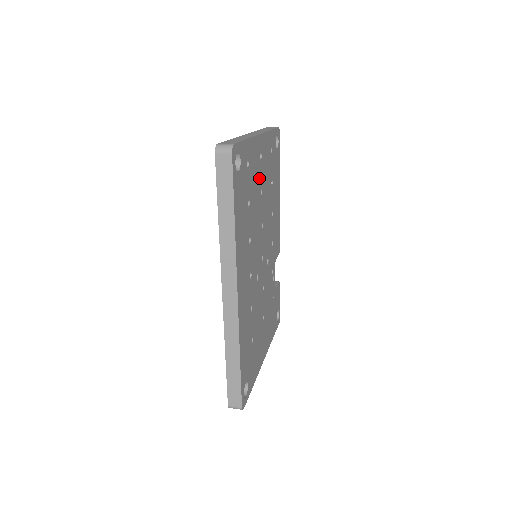
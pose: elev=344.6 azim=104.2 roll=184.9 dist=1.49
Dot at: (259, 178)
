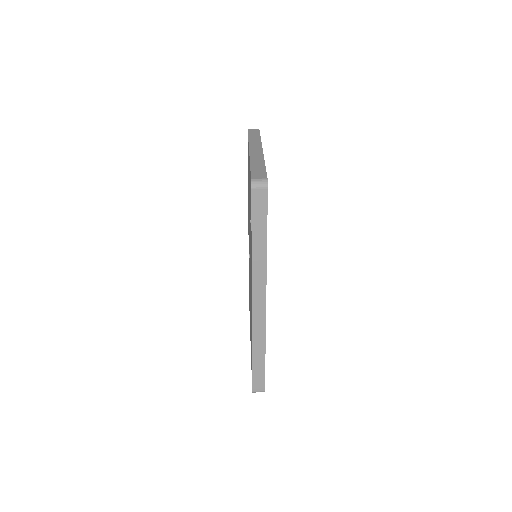
Dot at: occluded
